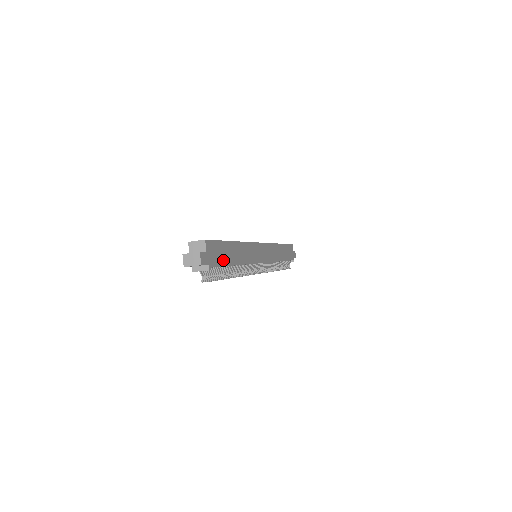
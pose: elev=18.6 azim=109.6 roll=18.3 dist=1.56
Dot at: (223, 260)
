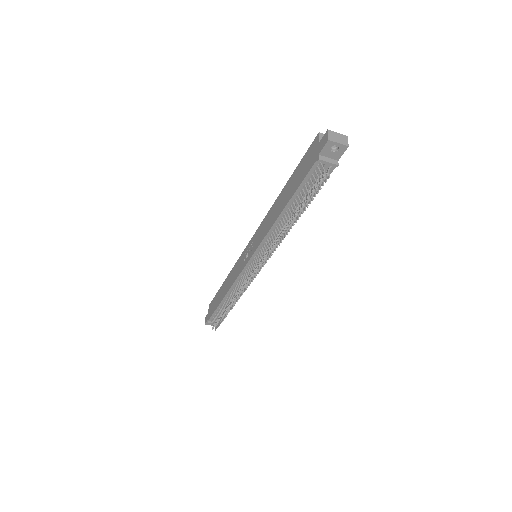
Dot at: occluded
